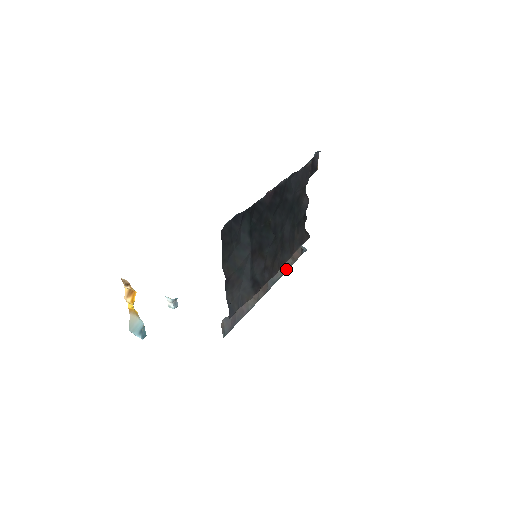
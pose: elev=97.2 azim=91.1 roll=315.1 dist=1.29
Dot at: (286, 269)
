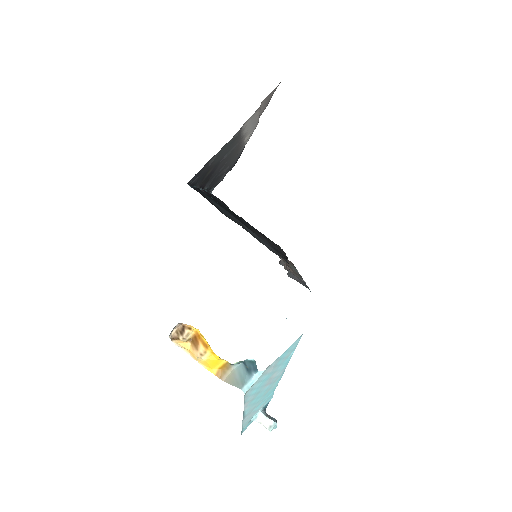
Dot at: occluded
